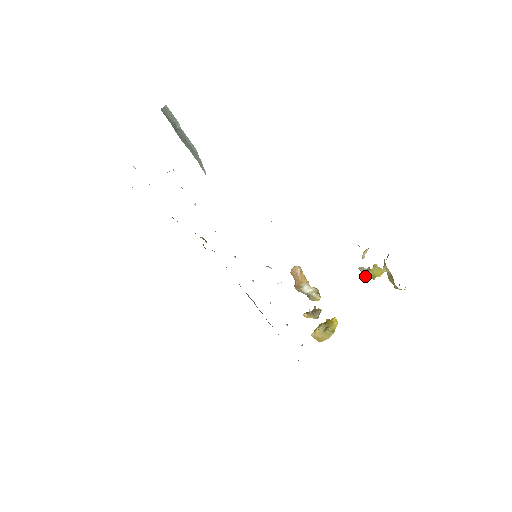
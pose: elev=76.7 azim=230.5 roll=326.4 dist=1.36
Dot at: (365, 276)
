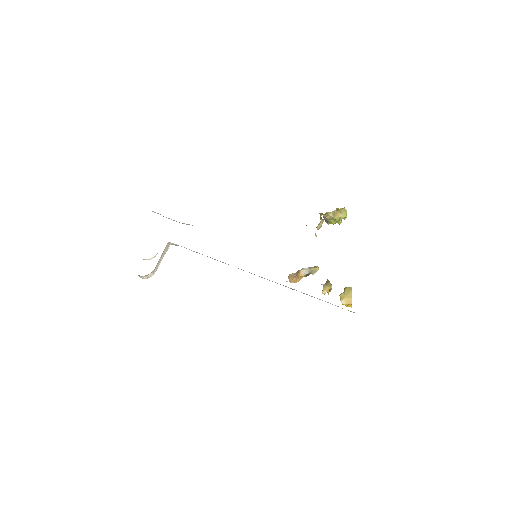
Dot at: (321, 218)
